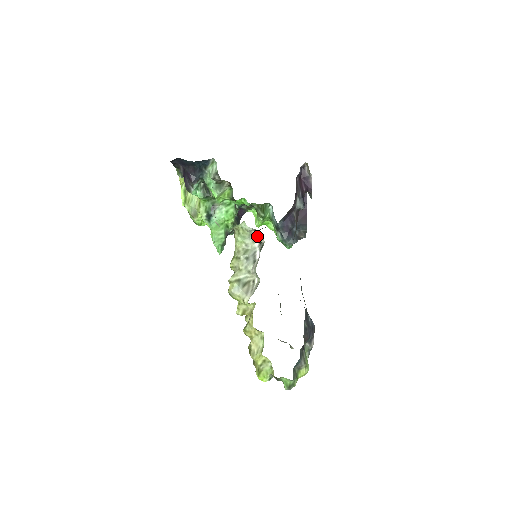
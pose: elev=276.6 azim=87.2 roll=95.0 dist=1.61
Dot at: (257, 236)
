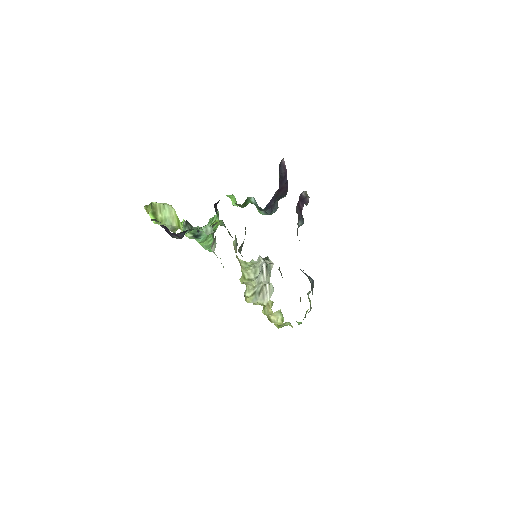
Dot at: (265, 261)
